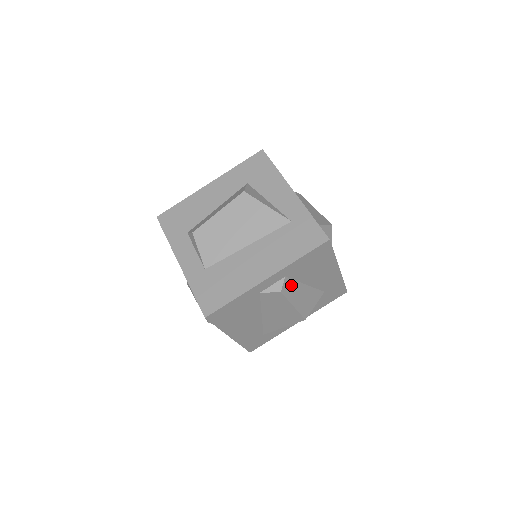
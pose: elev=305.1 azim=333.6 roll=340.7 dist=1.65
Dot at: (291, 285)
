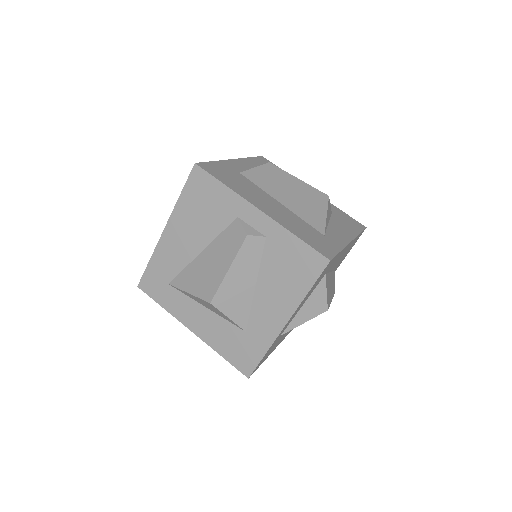
Dot at: (255, 254)
